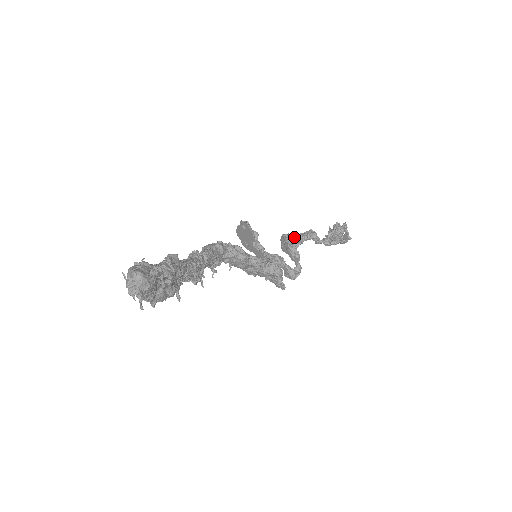
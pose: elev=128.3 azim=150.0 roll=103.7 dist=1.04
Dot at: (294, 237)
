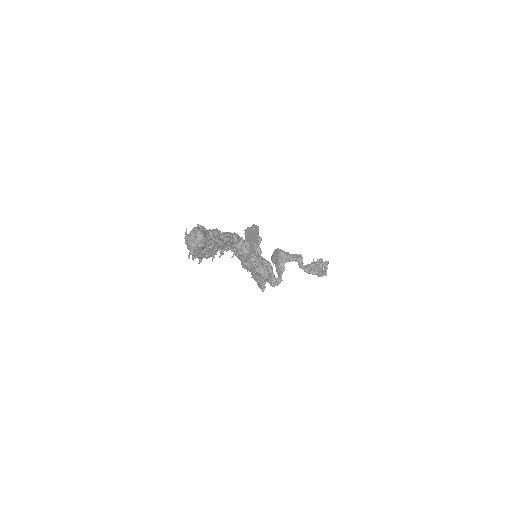
Dot at: (285, 254)
